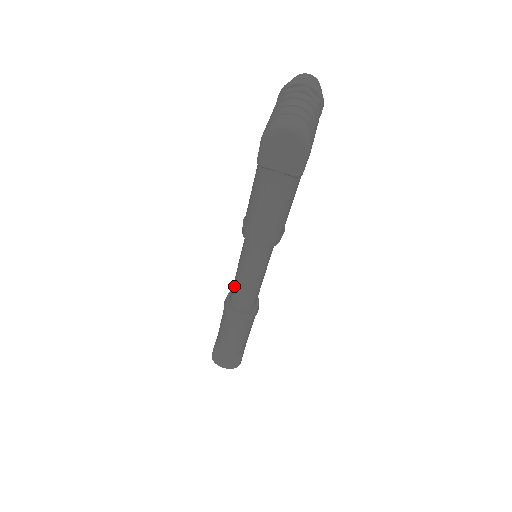
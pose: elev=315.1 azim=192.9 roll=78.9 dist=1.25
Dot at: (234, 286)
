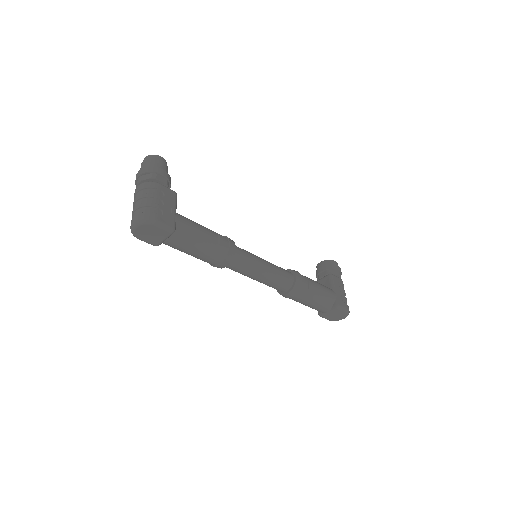
Dot at: occluded
